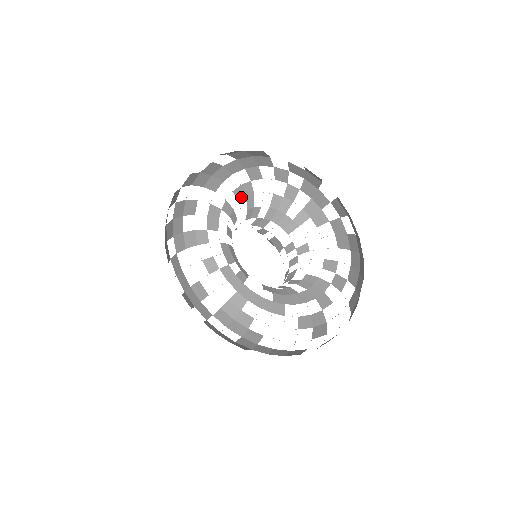
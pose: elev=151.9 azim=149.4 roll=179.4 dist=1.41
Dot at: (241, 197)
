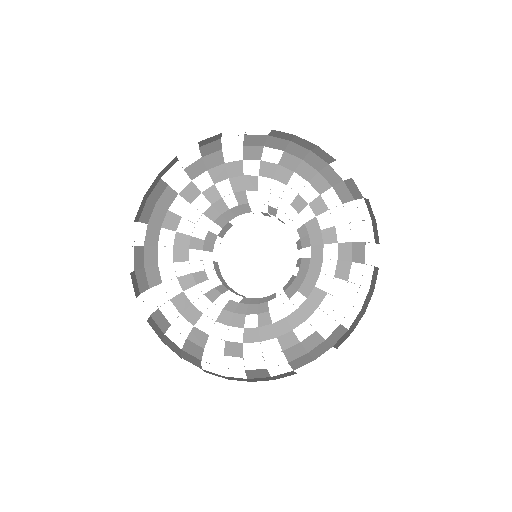
Dot at: (185, 254)
